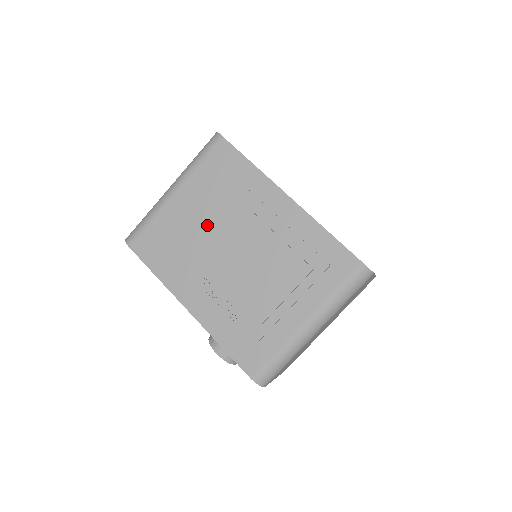
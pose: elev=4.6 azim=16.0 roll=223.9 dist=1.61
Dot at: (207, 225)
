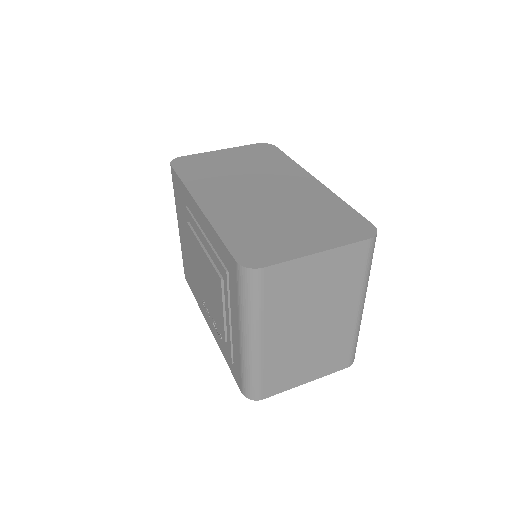
Dot at: occluded
